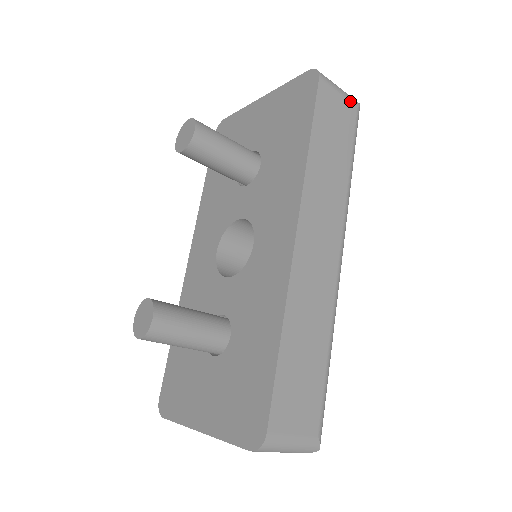
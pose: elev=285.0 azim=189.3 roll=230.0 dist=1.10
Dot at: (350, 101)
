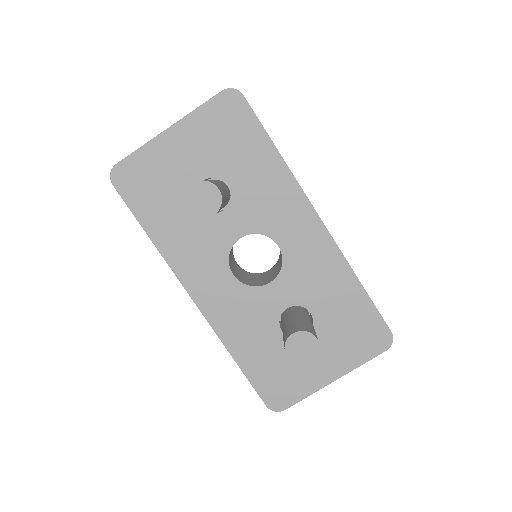
Dot at: occluded
